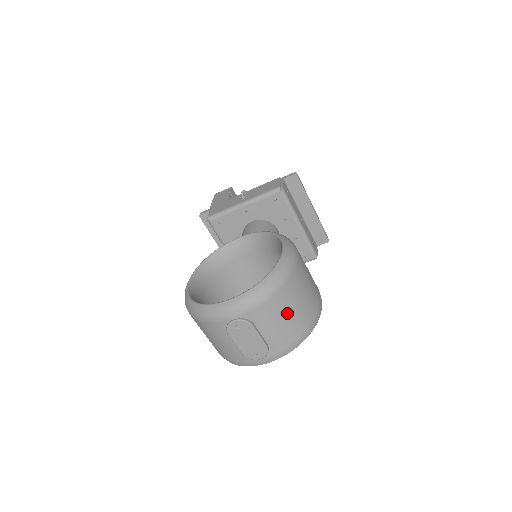
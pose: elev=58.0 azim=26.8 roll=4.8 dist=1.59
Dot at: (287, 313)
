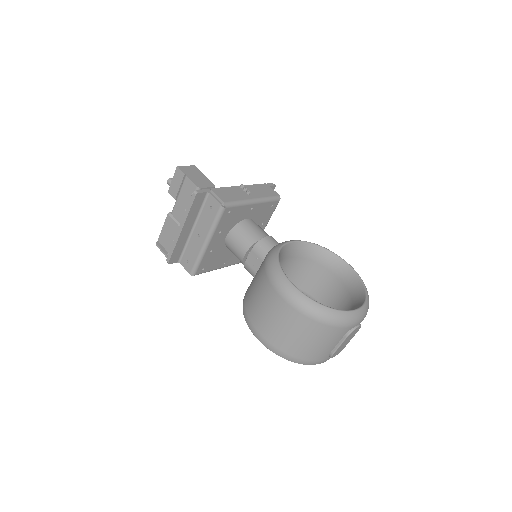
Dot at: occluded
